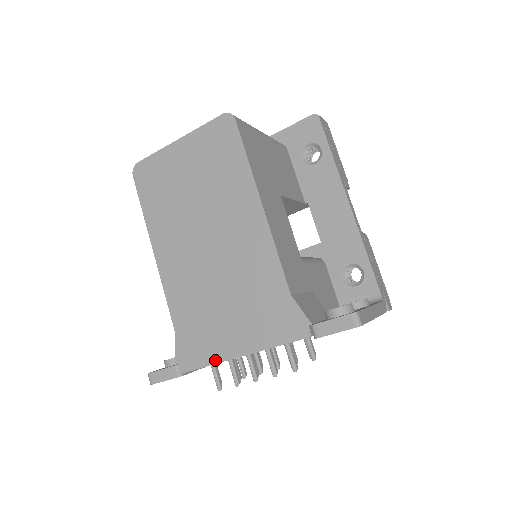
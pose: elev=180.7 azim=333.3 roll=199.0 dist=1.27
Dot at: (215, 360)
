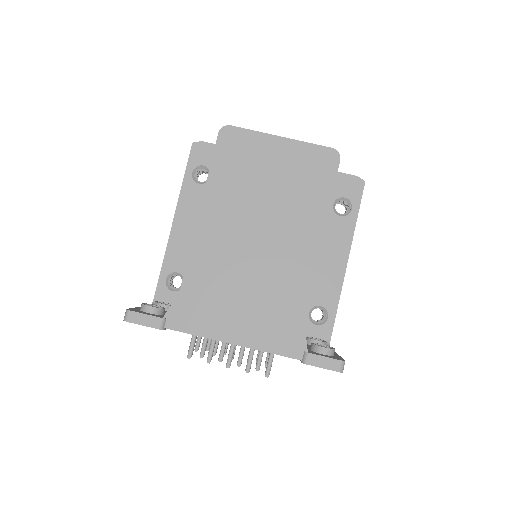
Dot at: (206, 334)
